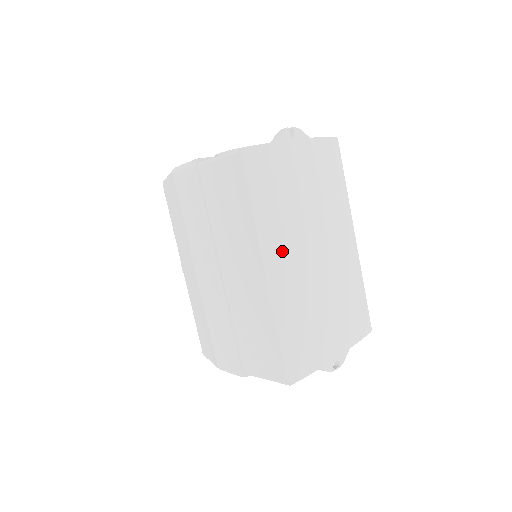
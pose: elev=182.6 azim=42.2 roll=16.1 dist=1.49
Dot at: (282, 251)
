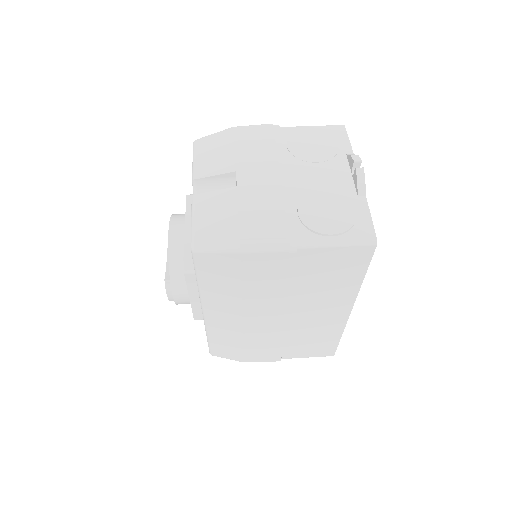
Dot at: occluded
